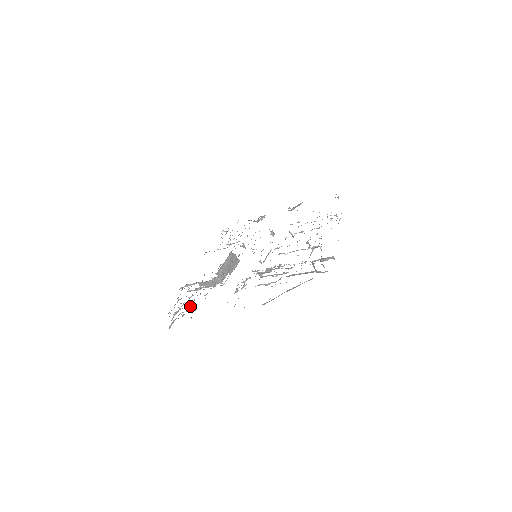
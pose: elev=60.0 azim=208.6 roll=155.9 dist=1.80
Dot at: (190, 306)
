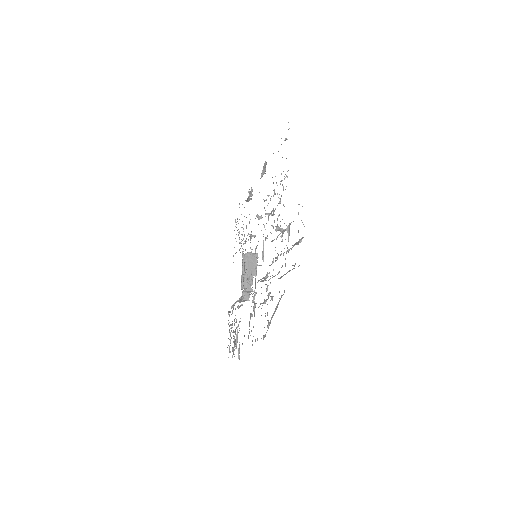
Dot at: (235, 340)
